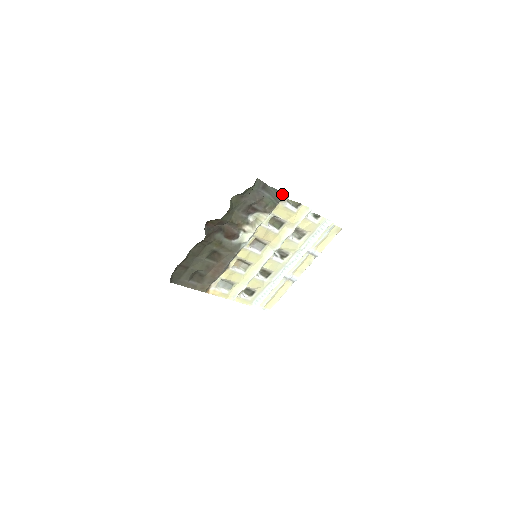
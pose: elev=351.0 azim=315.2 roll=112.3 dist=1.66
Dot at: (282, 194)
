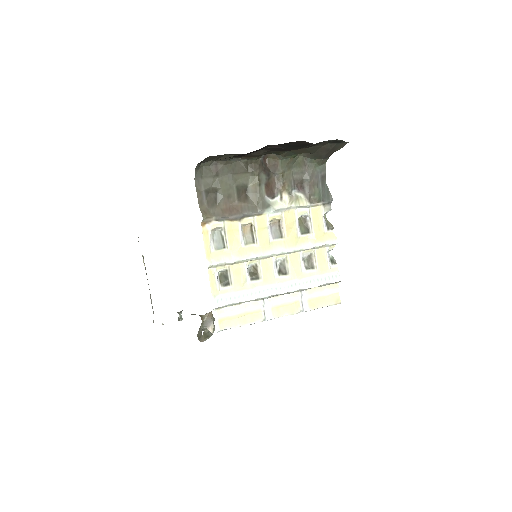
Dot at: (330, 198)
